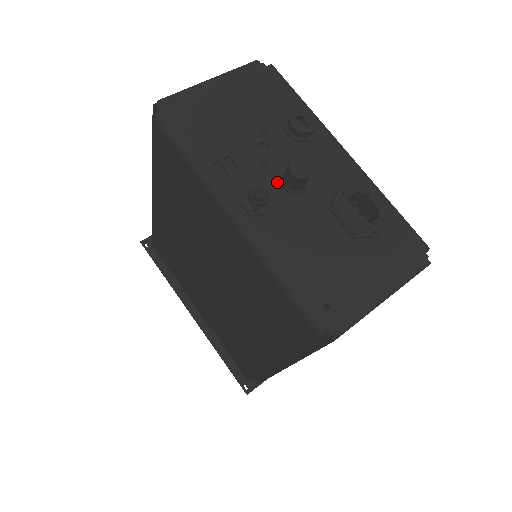
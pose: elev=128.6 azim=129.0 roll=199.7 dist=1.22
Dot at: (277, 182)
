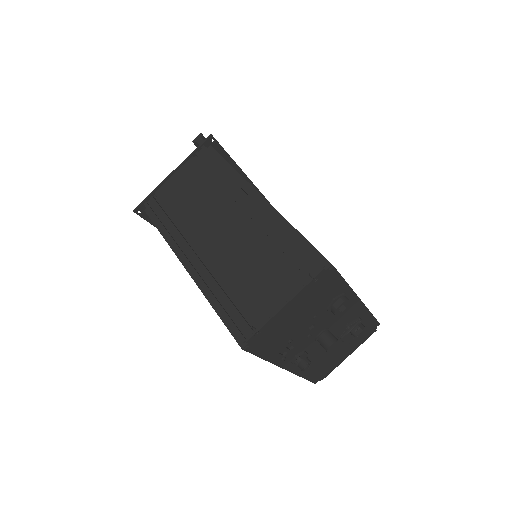
Dot at: (314, 341)
